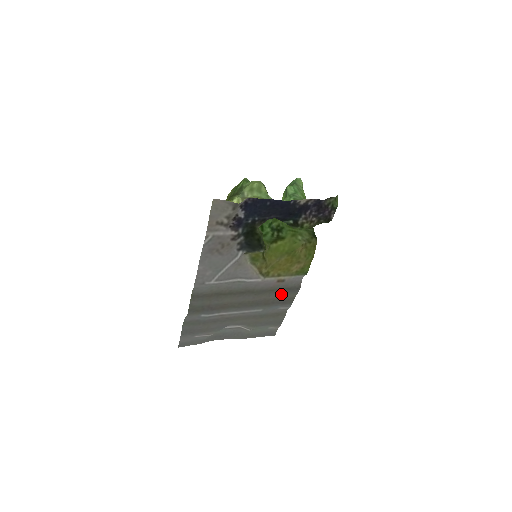
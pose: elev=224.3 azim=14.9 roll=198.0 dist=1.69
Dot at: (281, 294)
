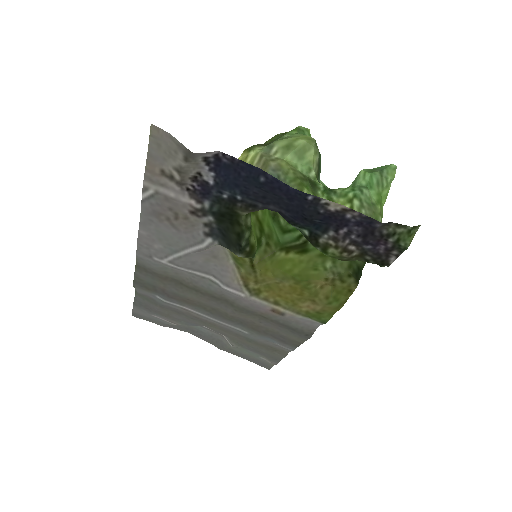
Dot at: (279, 328)
